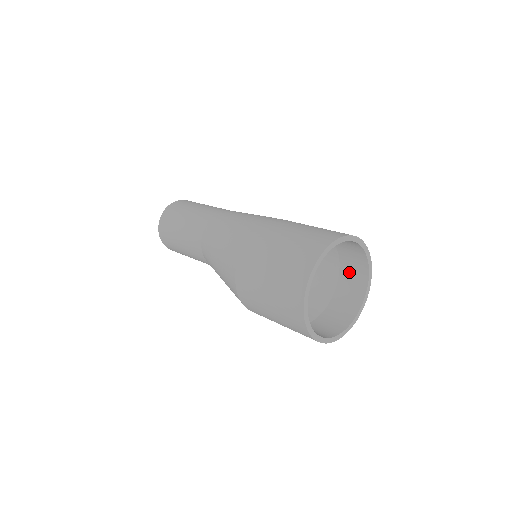
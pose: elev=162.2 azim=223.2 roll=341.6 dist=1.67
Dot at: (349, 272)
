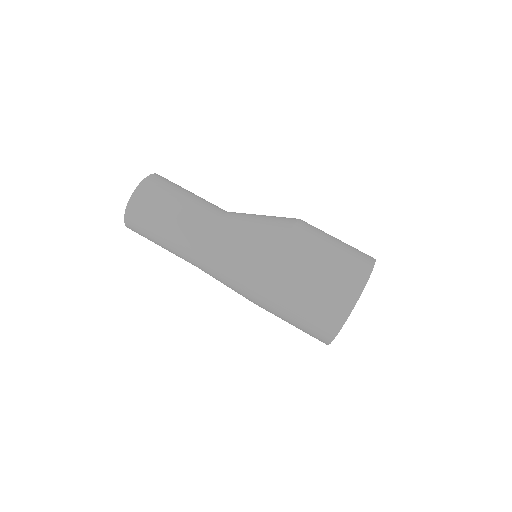
Dot at: occluded
